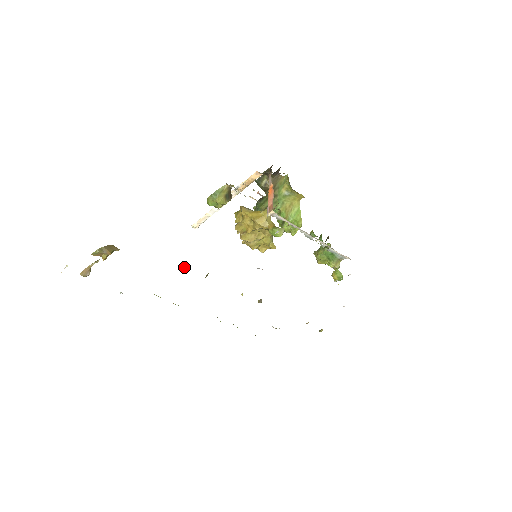
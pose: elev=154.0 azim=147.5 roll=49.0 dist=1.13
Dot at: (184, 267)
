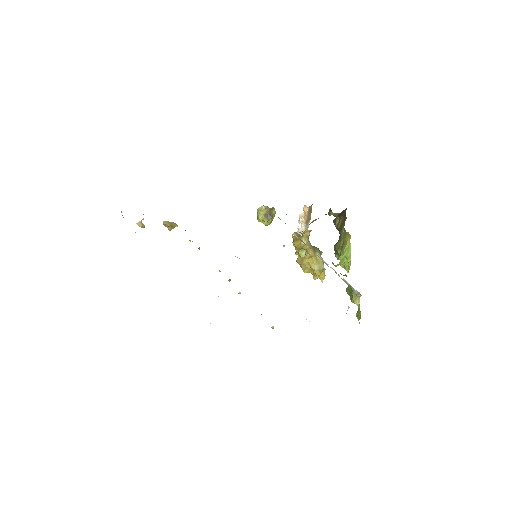
Dot at: occluded
